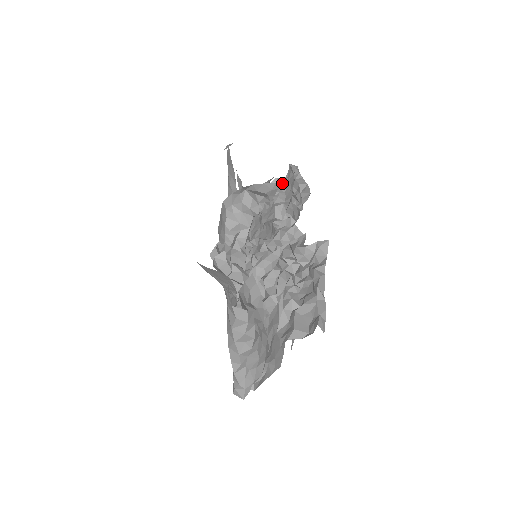
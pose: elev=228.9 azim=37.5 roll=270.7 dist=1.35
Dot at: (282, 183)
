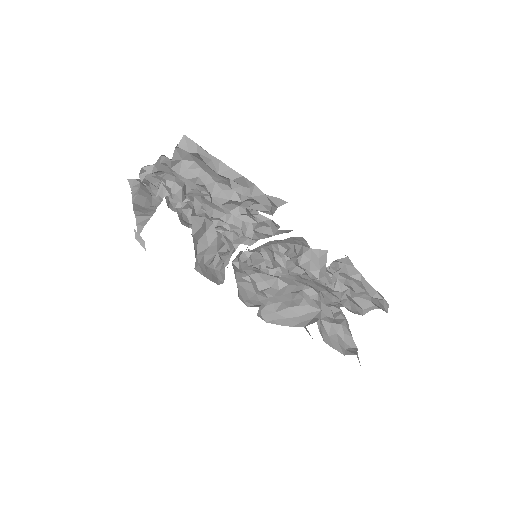
Dot at: (180, 156)
